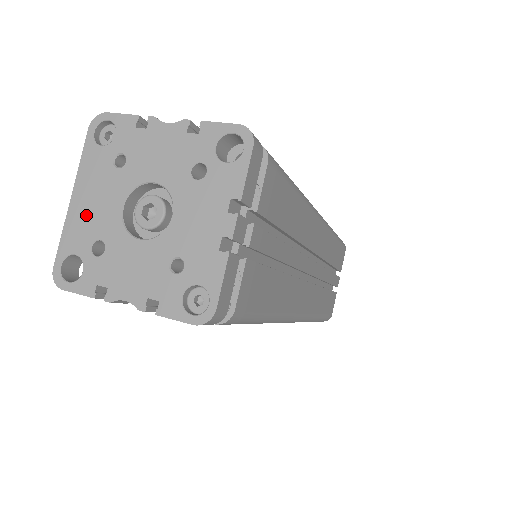
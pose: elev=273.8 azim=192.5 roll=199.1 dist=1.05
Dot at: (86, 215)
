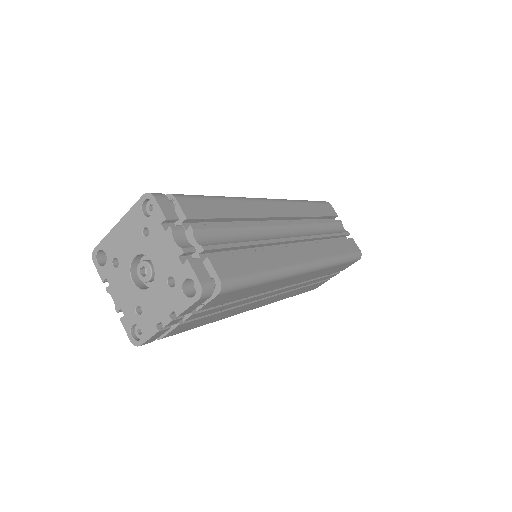
Dot at: (119, 241)
